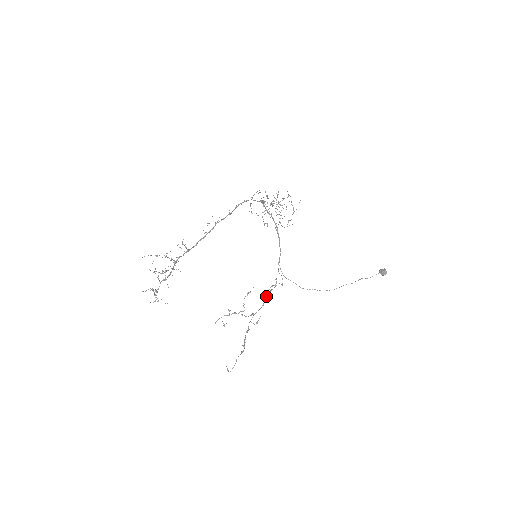
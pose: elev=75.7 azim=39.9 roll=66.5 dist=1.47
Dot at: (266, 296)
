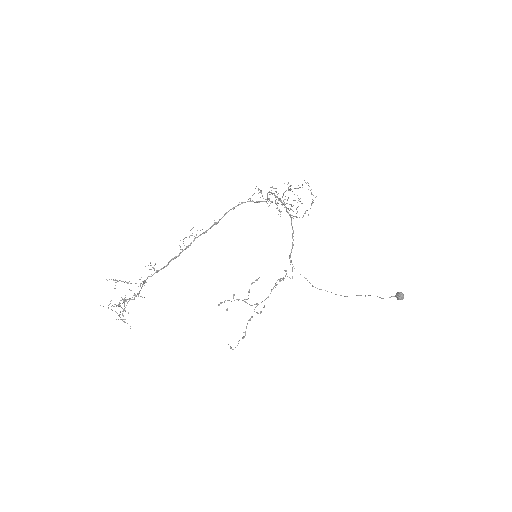
Dot at: occluded
